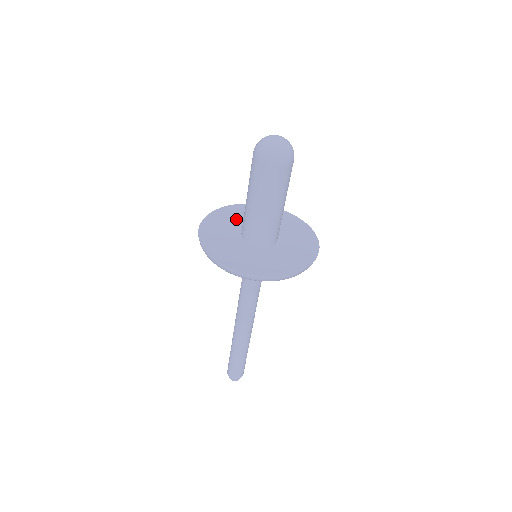
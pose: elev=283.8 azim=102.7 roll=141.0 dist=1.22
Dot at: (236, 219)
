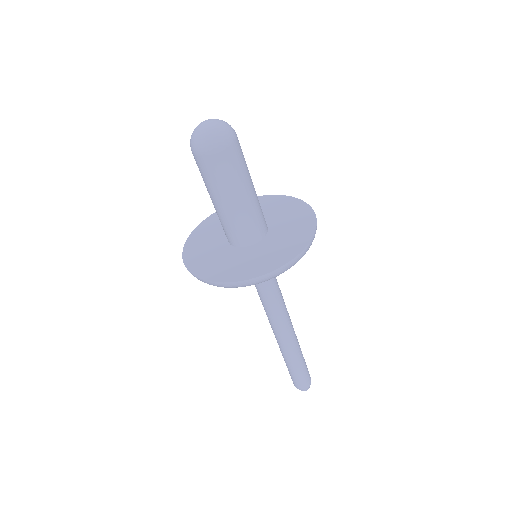
Dot at: (210, 239)
